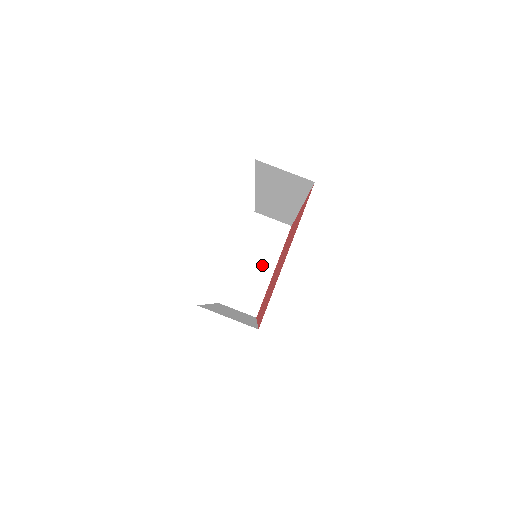
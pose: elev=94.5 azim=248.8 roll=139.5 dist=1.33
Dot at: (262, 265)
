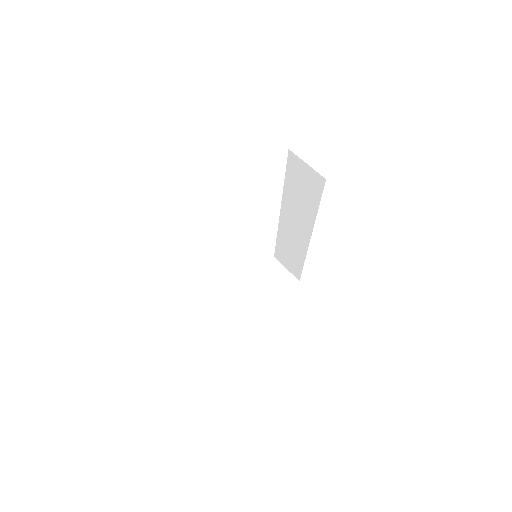
Dot at: (259, 299)
